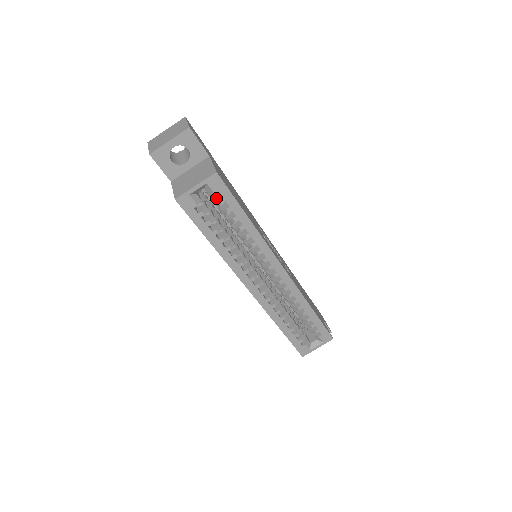
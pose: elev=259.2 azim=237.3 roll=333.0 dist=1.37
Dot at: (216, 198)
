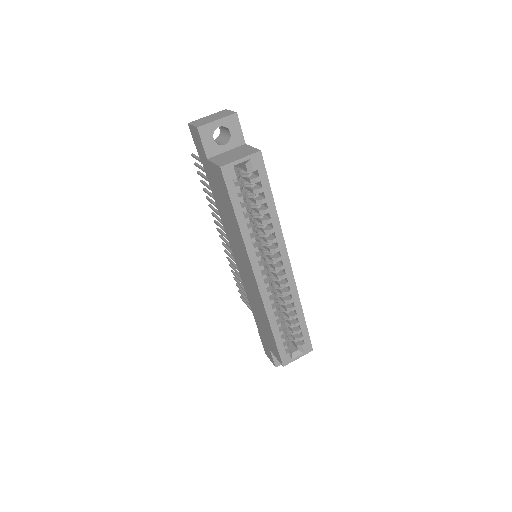
Dot at: (252, 177)
